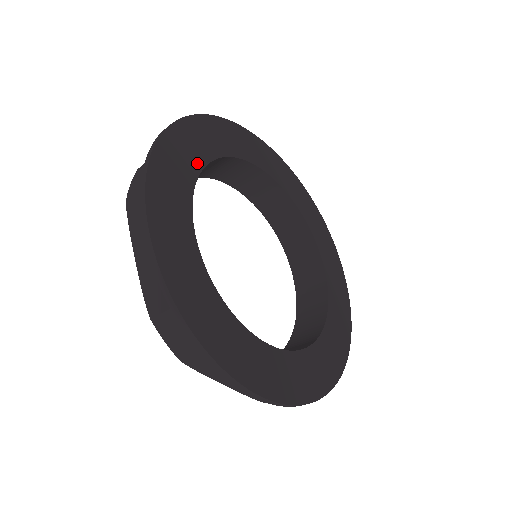
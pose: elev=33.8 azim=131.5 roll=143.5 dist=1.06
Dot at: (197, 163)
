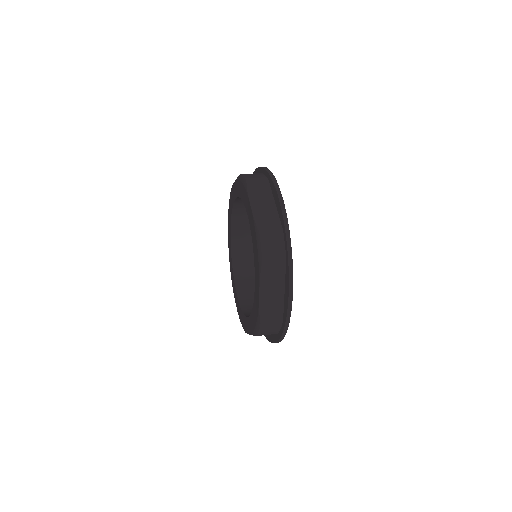
Dot at: occluded
